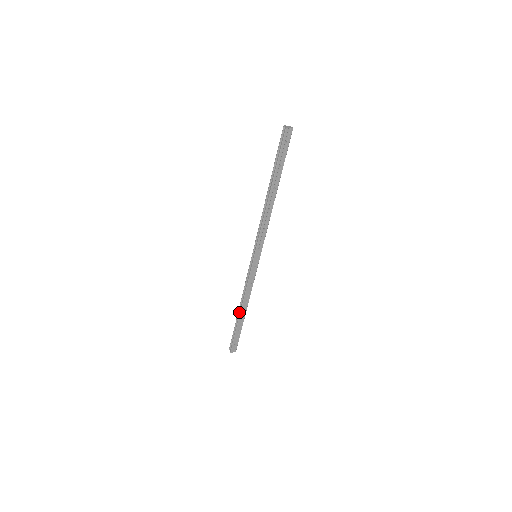
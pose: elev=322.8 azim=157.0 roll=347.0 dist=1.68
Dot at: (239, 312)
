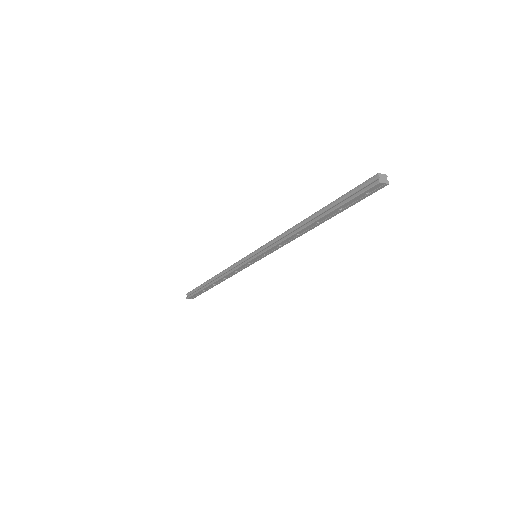
Dot at: (211, 281)
